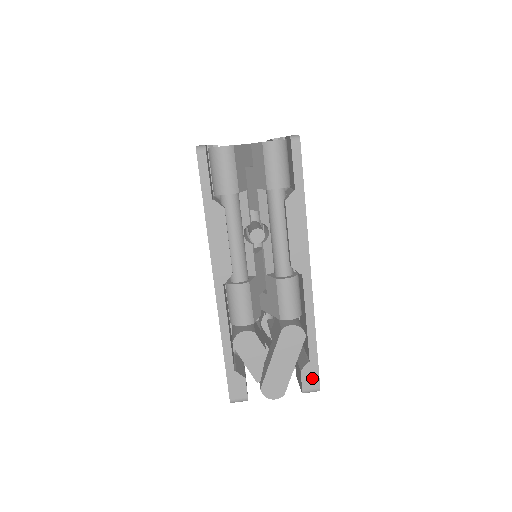
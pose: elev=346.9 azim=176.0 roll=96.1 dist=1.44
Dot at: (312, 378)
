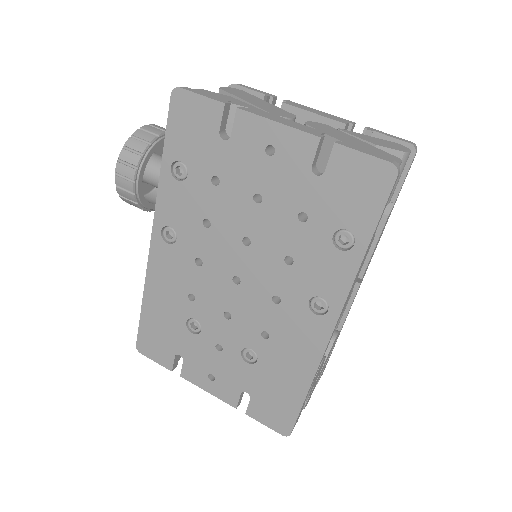
Dot at: occluded
